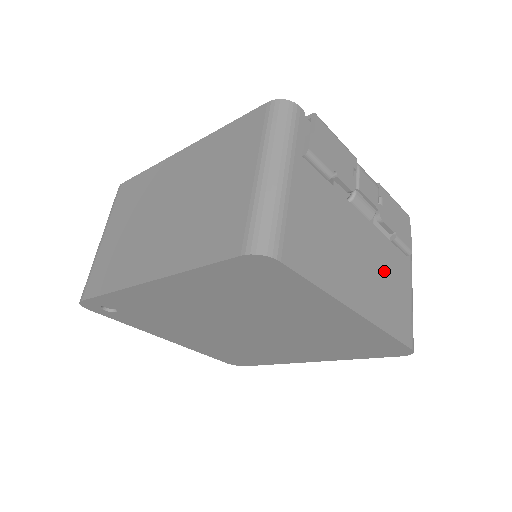
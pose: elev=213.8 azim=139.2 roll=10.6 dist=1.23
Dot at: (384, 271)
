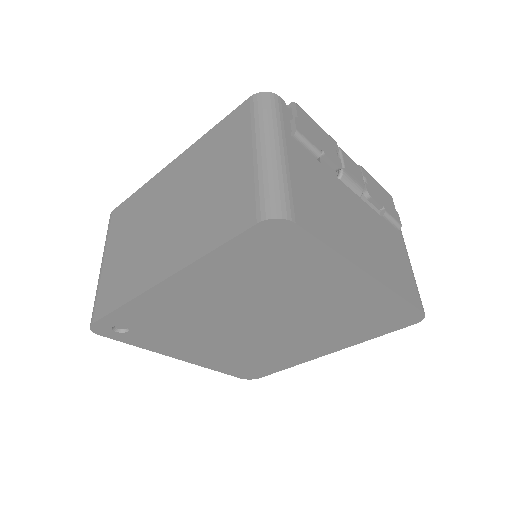
Dot at: (382, 241)
